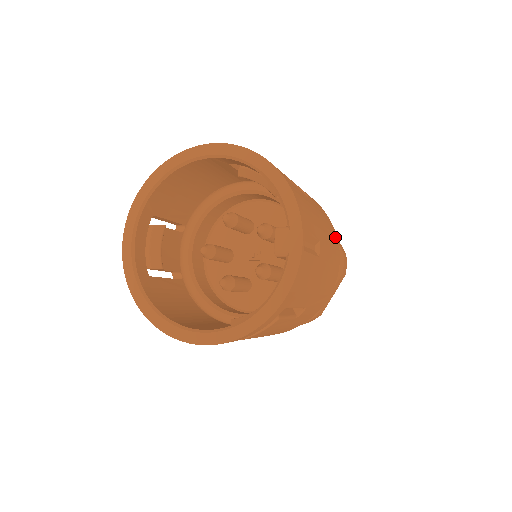
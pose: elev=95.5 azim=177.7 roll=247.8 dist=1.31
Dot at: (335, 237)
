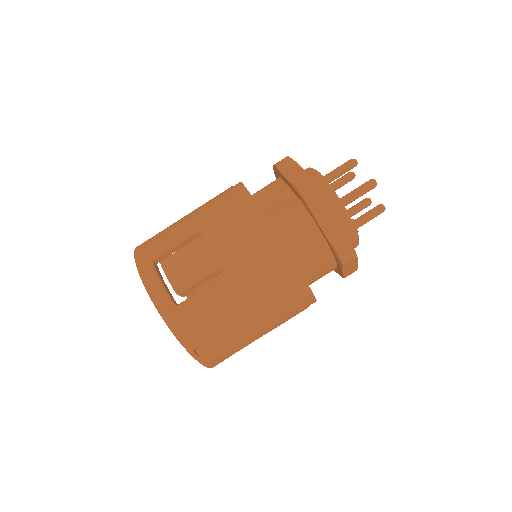
Dot at: (285, 278)
